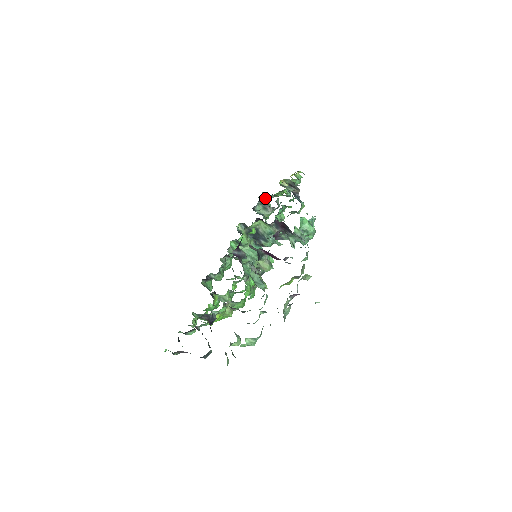
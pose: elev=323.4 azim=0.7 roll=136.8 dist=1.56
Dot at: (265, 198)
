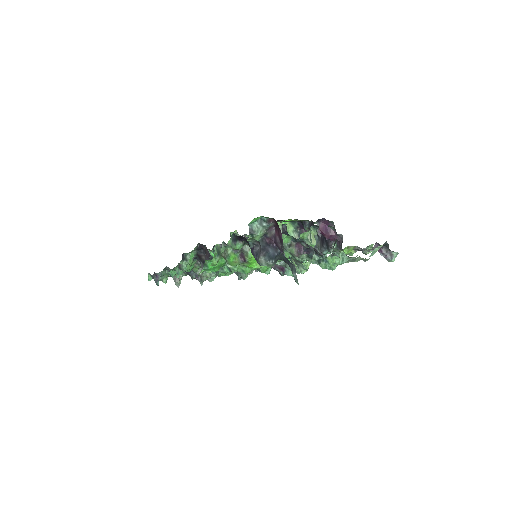
Dot at: (211, 254)
